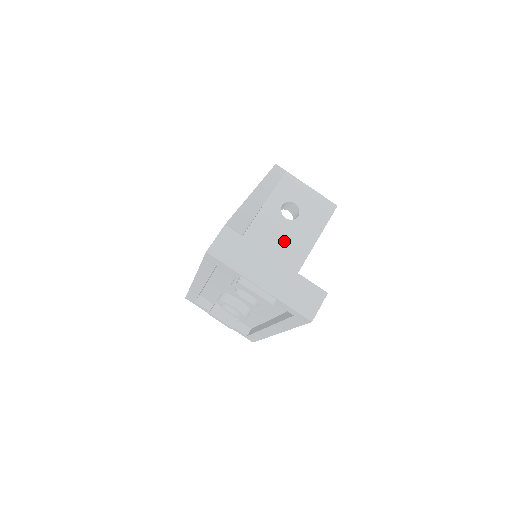
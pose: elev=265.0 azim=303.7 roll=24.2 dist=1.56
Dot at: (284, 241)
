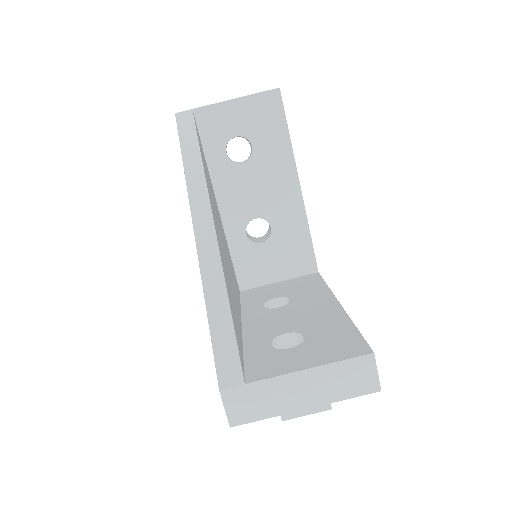
Dot at: (263, 188)
